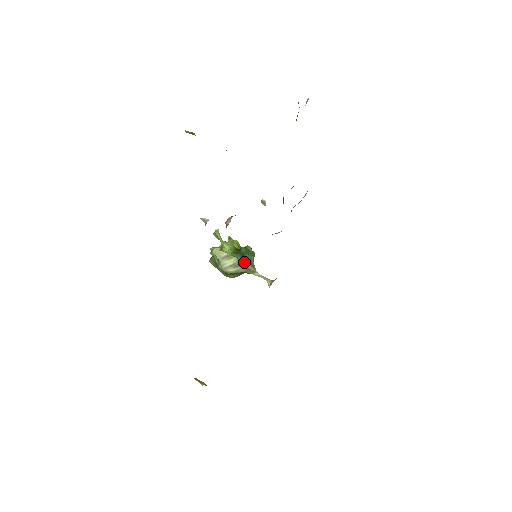
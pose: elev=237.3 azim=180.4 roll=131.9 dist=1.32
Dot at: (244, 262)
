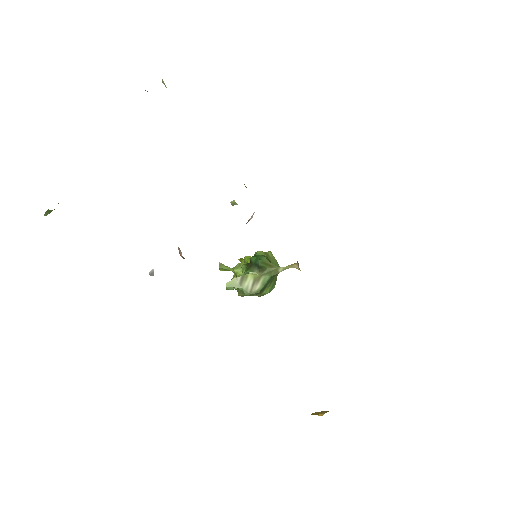
Dot at: (261, 270)
